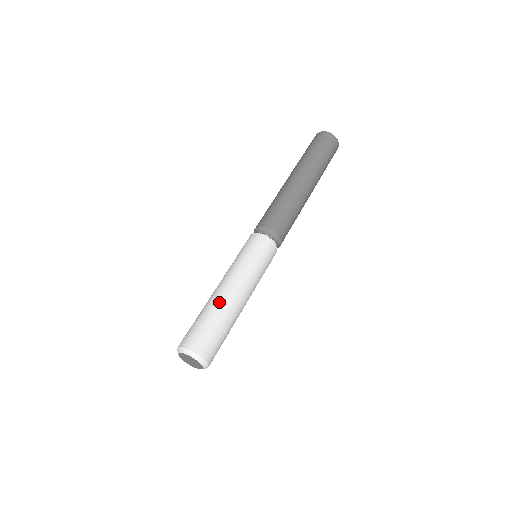
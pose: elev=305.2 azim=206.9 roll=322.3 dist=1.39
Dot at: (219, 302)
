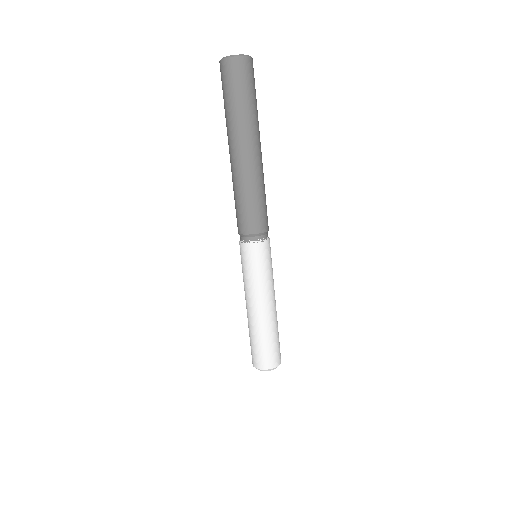
Dot at: (272, 323)
